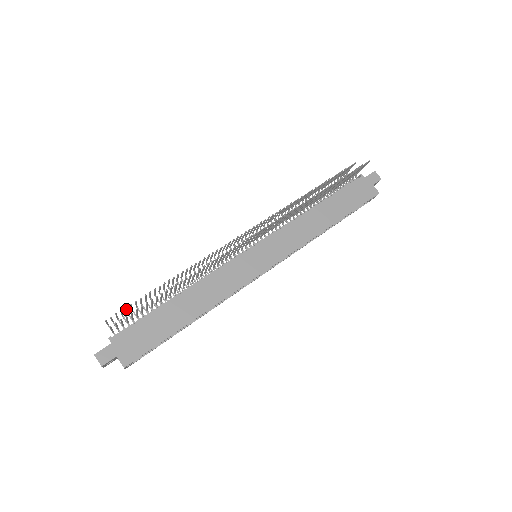
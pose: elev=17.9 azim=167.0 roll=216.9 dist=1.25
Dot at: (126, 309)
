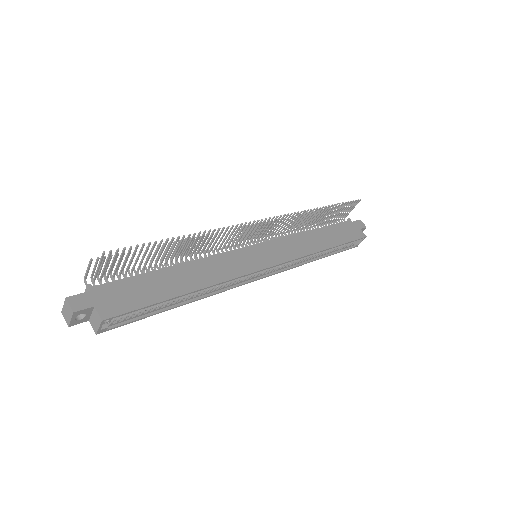
Dot at: (116, 259)
